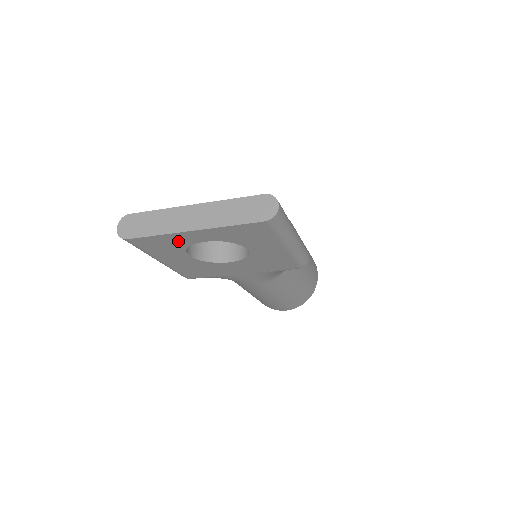
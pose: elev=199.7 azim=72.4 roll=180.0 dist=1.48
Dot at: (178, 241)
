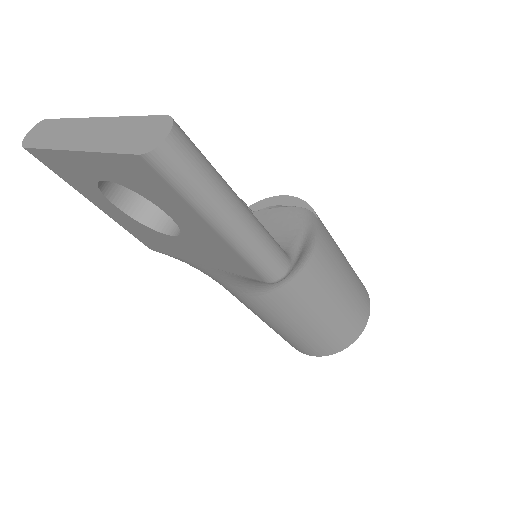
Dot at: (77, 169)
